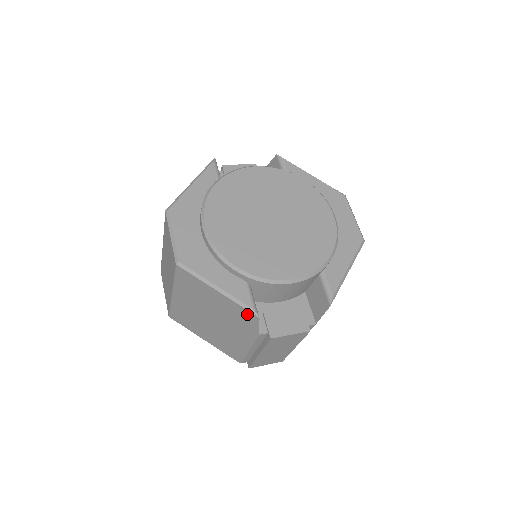
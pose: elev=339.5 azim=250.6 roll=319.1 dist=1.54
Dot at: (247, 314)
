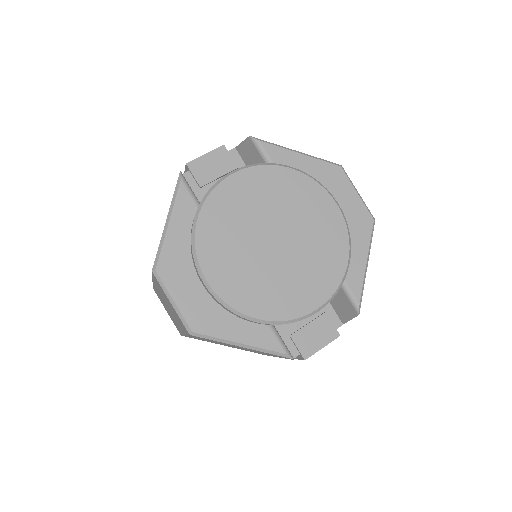
Dot at: occluded
